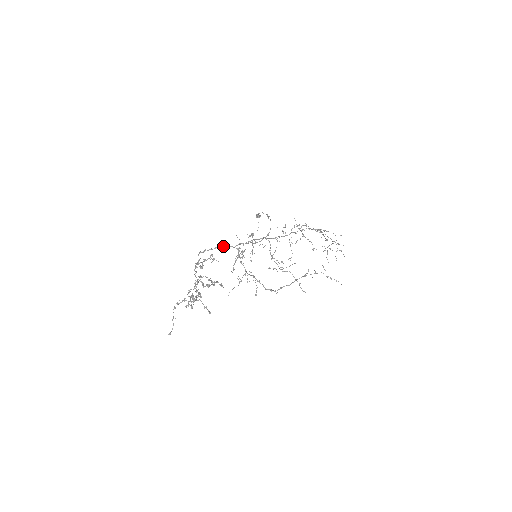
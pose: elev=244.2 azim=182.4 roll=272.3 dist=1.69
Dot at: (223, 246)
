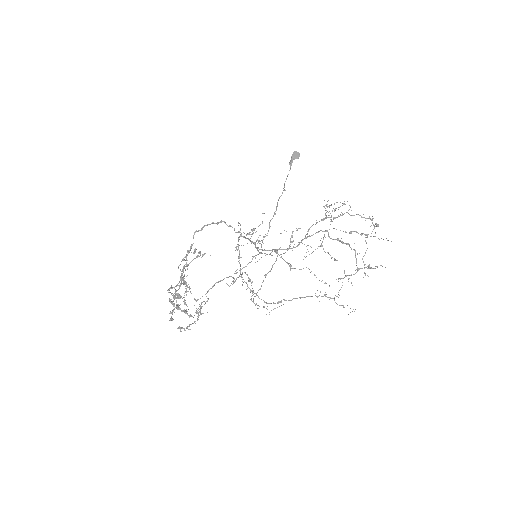
Dot at: occluded
